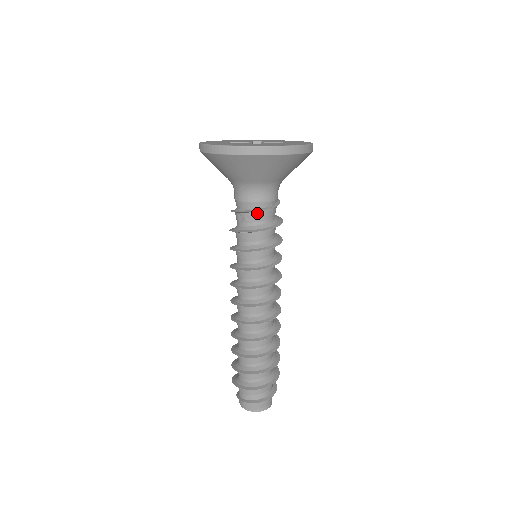
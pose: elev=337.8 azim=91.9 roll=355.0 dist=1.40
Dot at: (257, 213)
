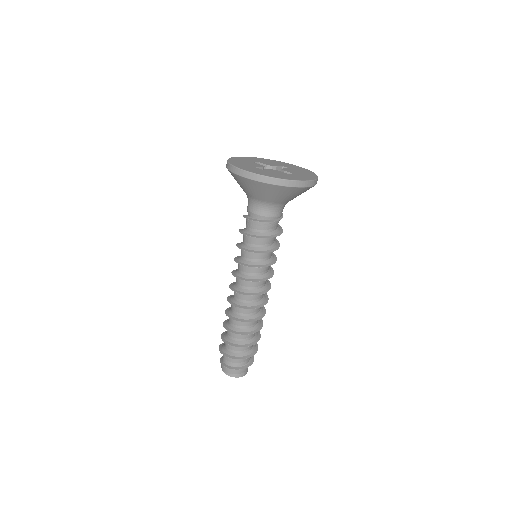
Dot at: (253, 222)
